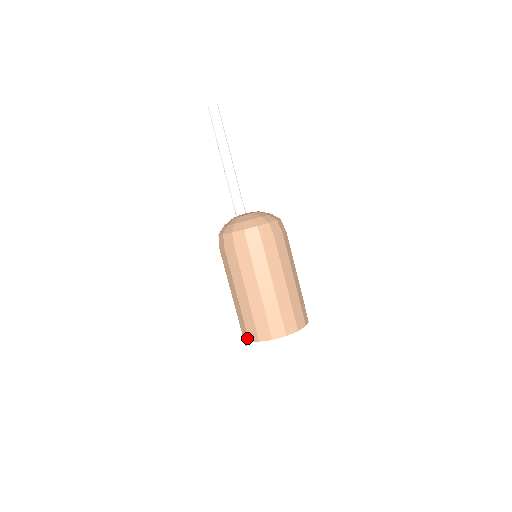
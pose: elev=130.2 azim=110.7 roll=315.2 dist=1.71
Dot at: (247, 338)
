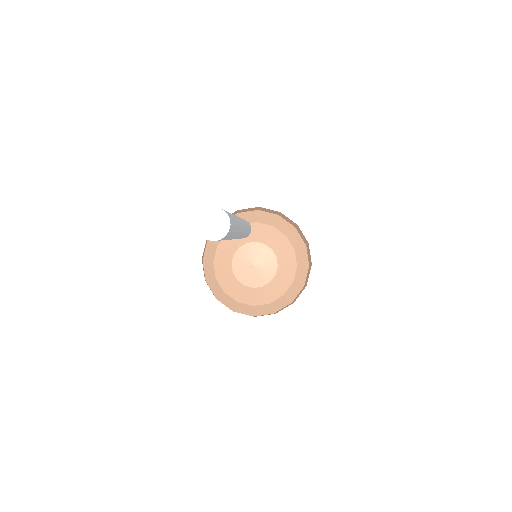
Dot at: occluded
